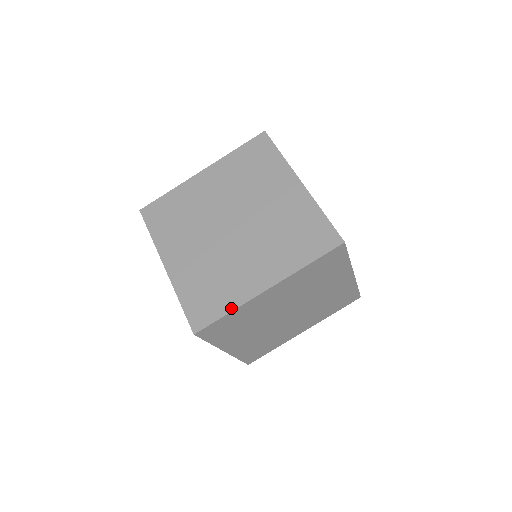
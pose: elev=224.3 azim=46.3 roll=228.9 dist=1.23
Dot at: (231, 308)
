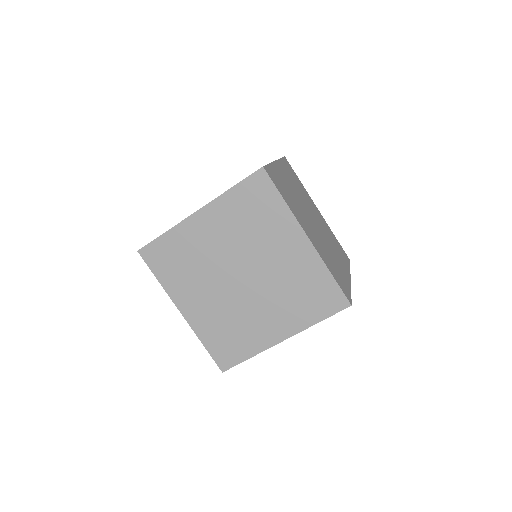
Dot at: (168, 230)
